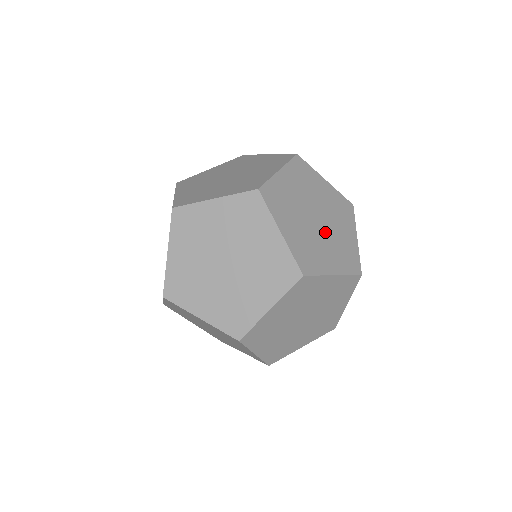
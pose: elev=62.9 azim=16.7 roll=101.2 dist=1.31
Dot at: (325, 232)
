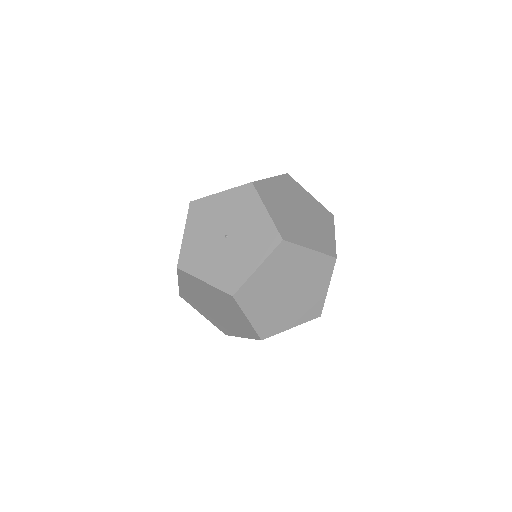
Dot at: occluded
